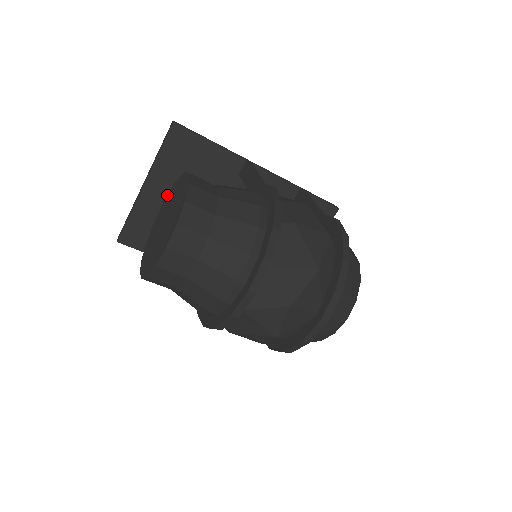
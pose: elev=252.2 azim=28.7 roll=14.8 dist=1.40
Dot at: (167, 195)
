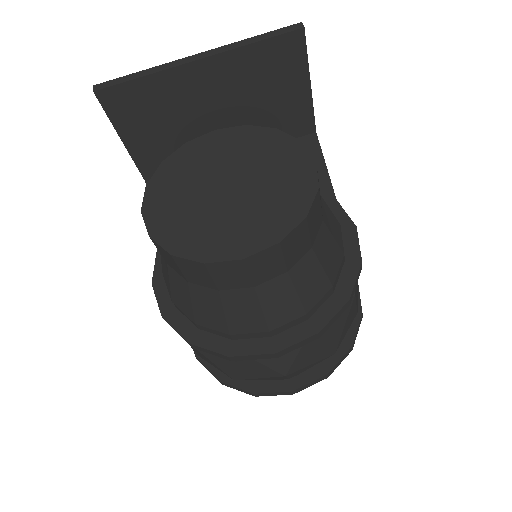
Dot at: (237, 127)
